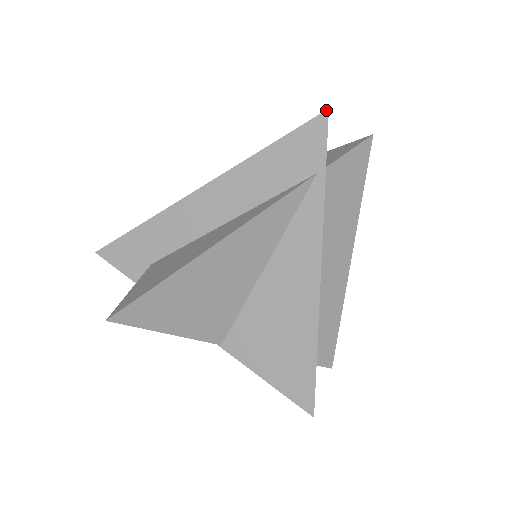
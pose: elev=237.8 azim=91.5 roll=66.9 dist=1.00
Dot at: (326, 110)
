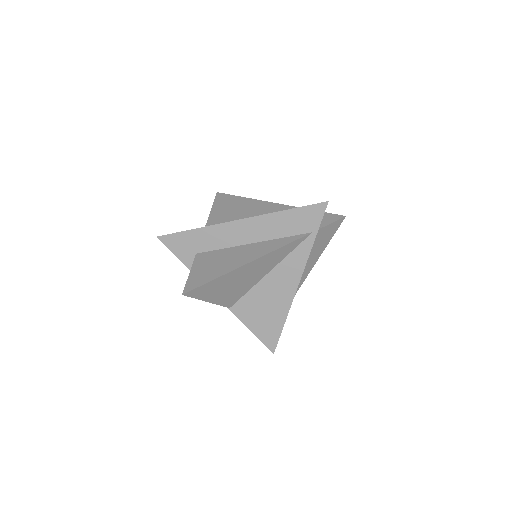
Dot at: (327, 201)
